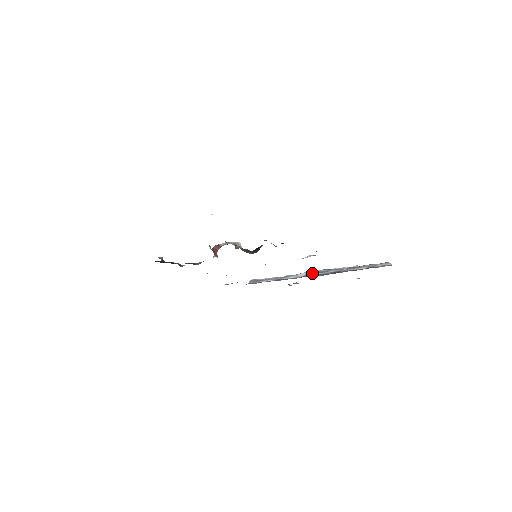
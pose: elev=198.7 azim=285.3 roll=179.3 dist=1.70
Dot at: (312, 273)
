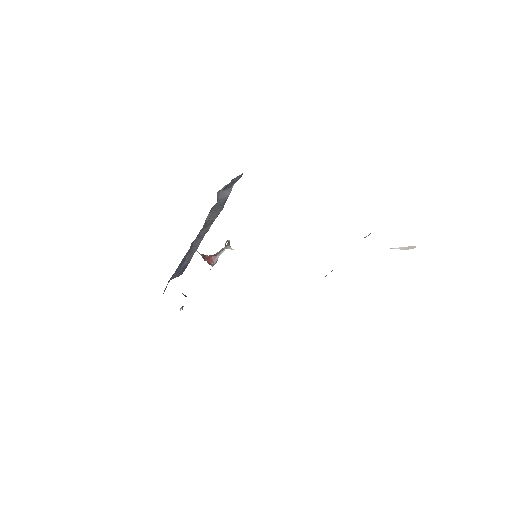
Dot at: occluded
